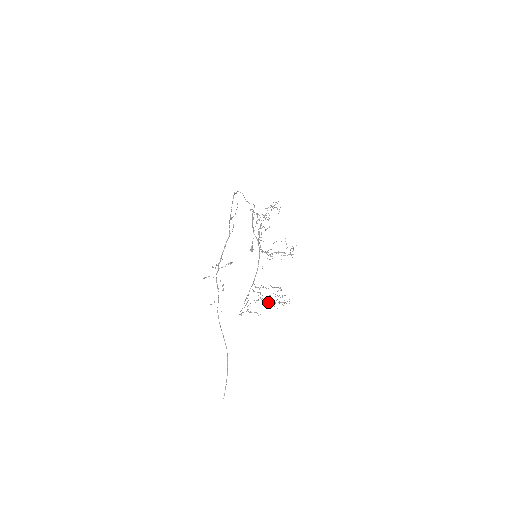
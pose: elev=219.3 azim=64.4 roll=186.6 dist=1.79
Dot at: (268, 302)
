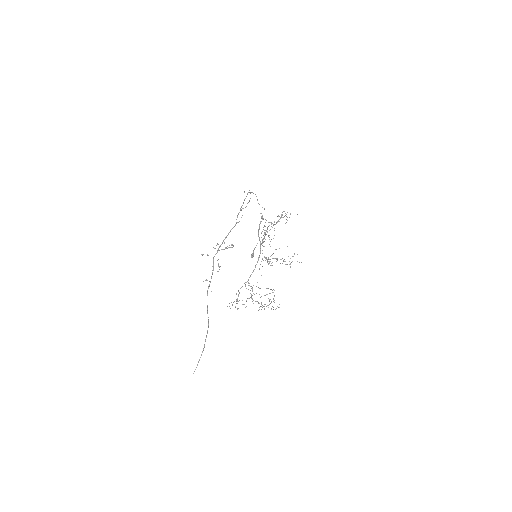
Dot at: (258, 303)
